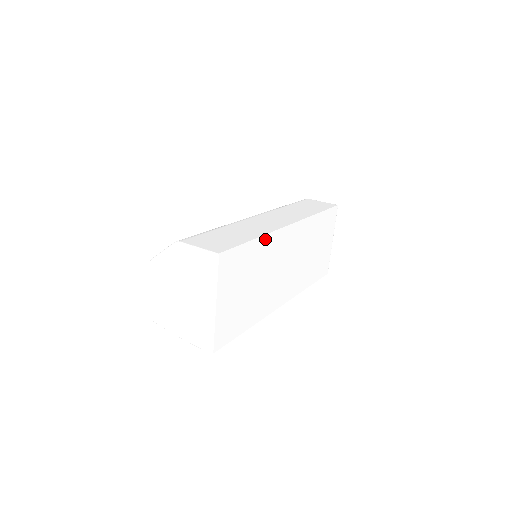
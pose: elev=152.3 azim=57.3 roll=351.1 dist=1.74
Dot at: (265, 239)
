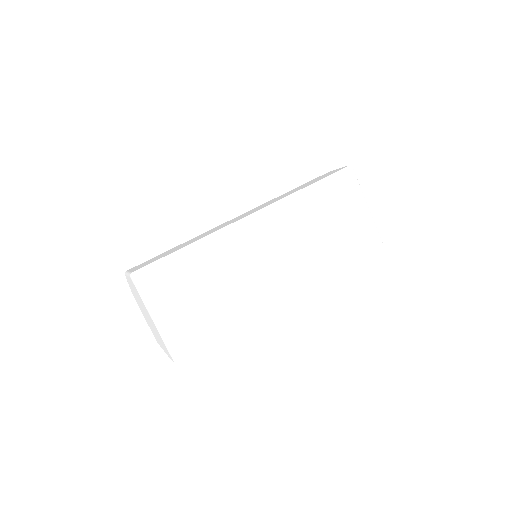
Dot at: (208, 241)
